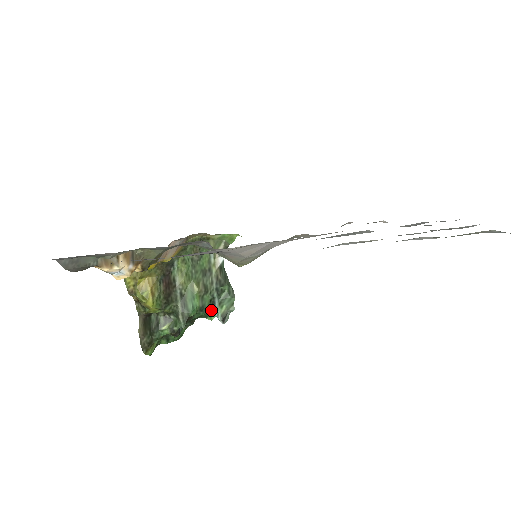
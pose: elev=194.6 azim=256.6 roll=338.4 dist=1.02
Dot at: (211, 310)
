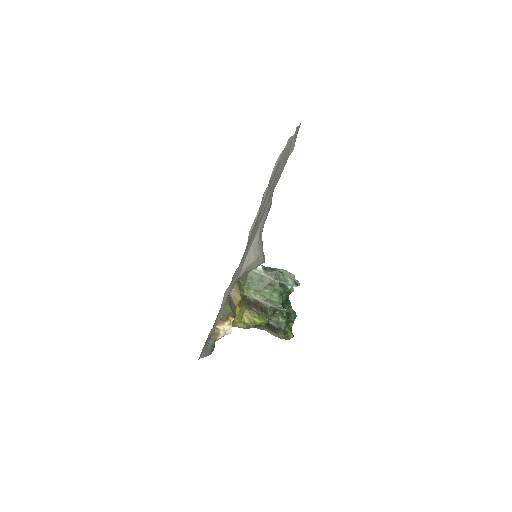
Dot at: (286, 288)
